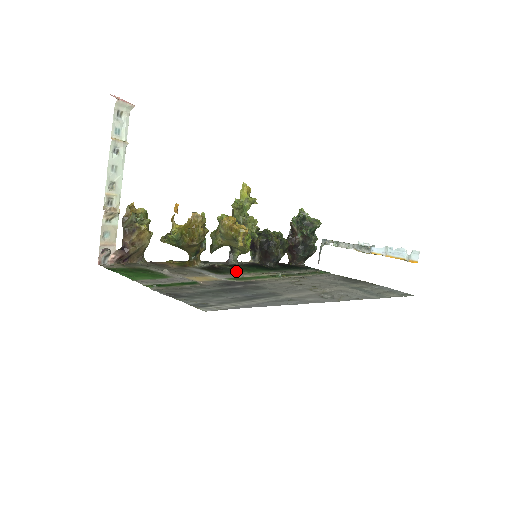
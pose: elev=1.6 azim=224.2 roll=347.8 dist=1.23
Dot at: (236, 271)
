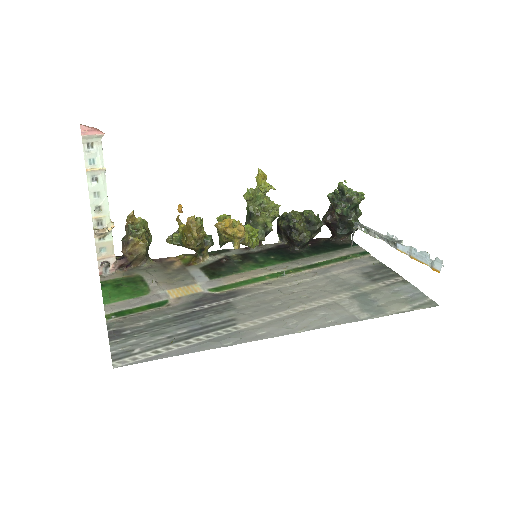
Dot at: (238, 269)
